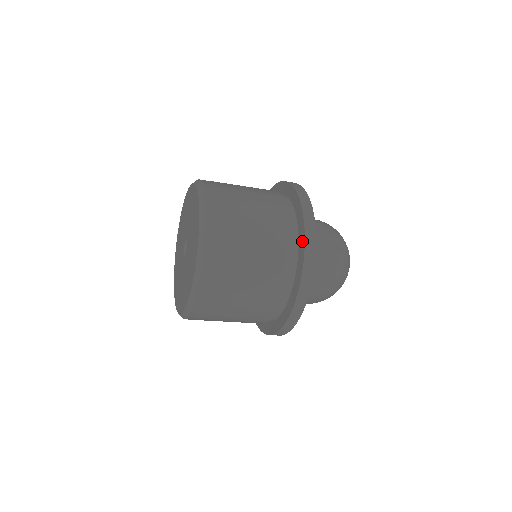
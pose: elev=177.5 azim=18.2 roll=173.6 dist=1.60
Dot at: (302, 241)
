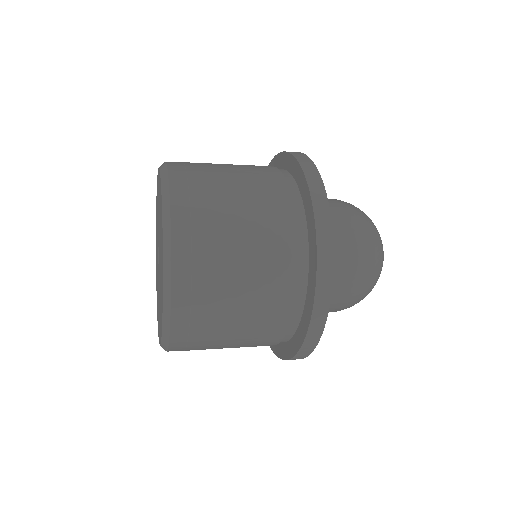
Dot at: (301, 178)
